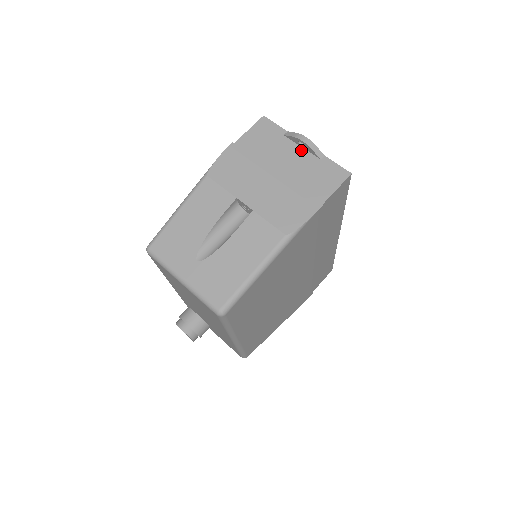
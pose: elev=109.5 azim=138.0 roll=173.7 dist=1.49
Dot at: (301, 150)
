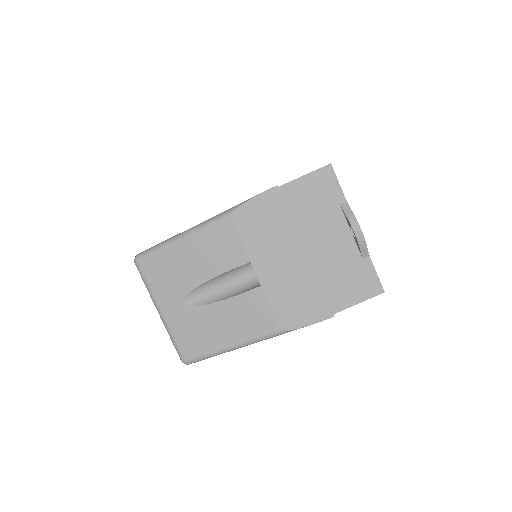
Dot at: (348, 235)
